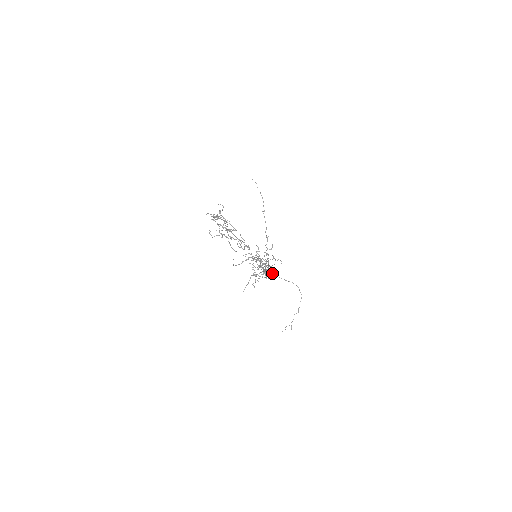
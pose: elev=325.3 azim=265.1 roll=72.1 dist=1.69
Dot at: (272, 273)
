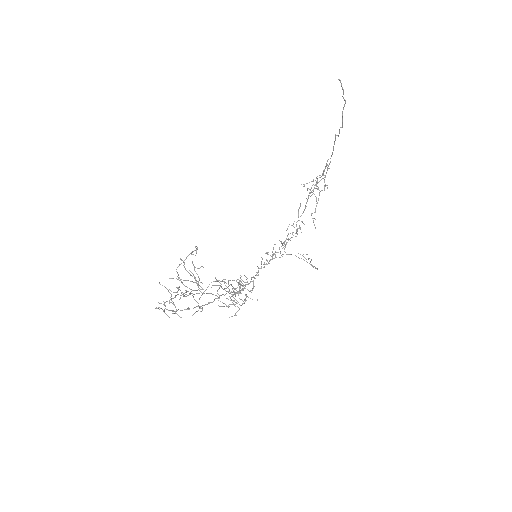
Dot at: (283, 254)
